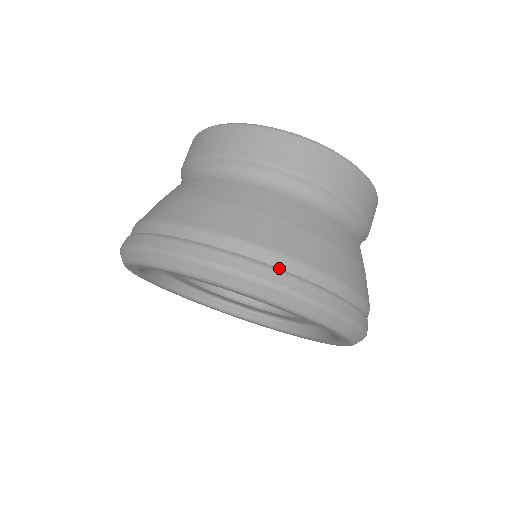
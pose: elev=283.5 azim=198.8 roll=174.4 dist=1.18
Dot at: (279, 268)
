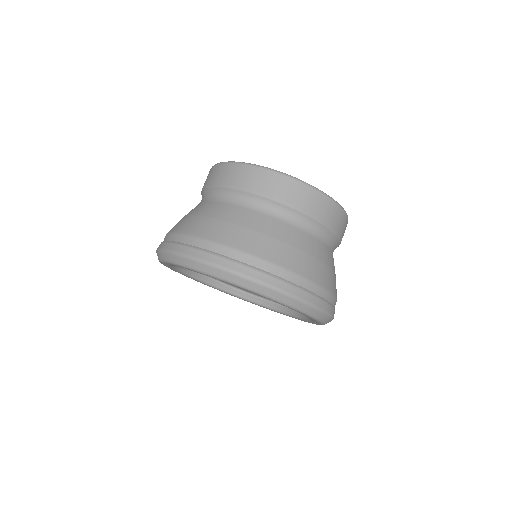
Dot at: (278, 276)
